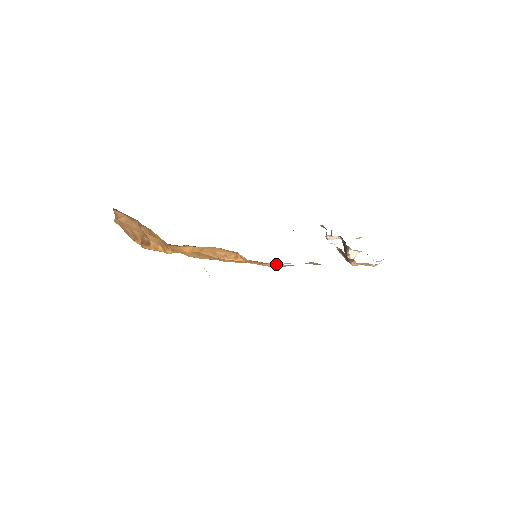
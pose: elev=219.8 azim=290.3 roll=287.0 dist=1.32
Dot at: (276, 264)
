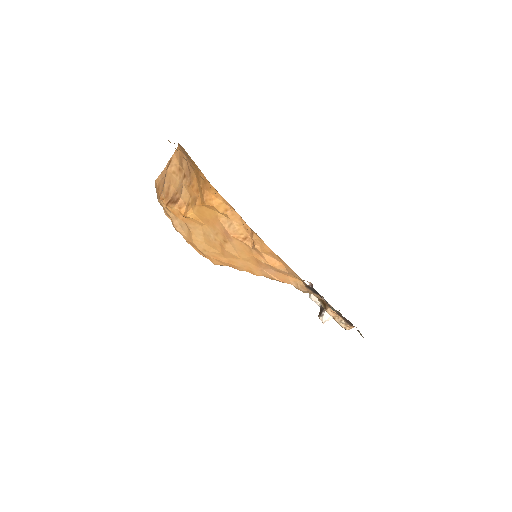
Dot at: (274, 260)
